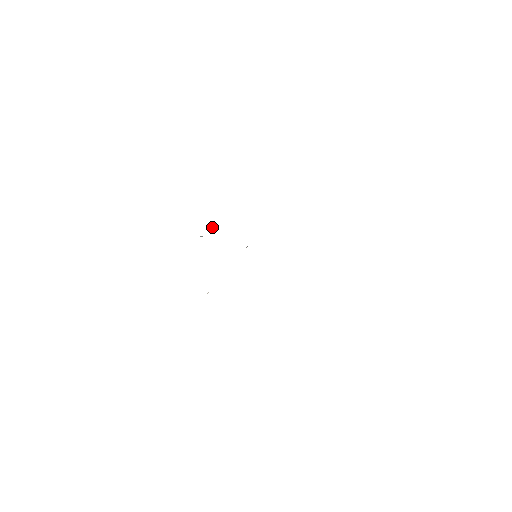
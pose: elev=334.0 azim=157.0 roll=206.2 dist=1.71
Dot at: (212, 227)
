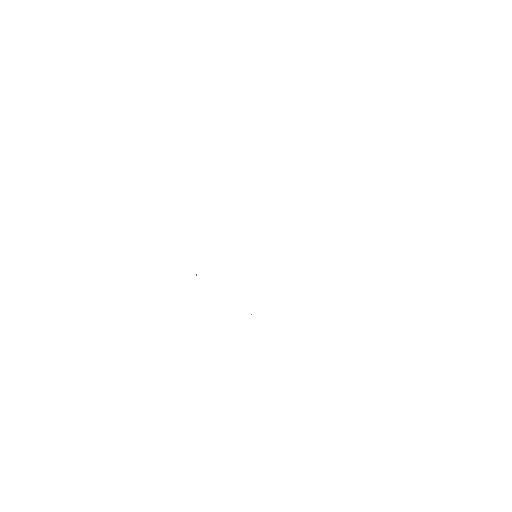
Dot at: occluded
